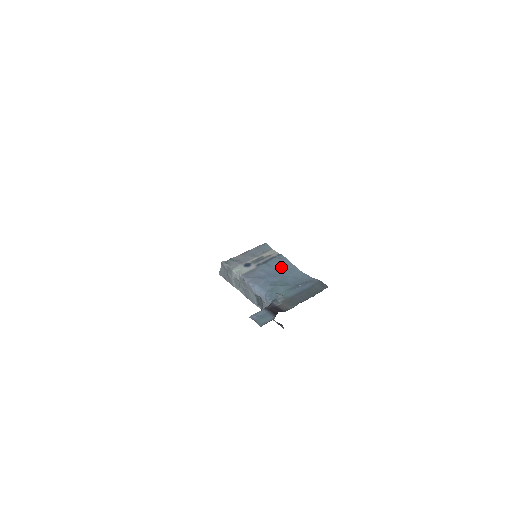
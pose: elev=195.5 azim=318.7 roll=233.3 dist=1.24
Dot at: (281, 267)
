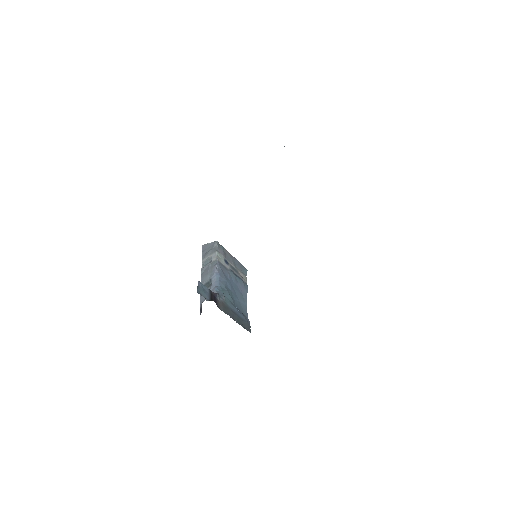
Dot at: (240, 289)
